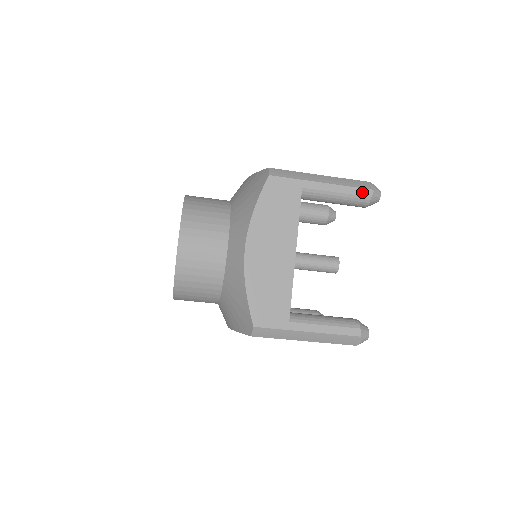
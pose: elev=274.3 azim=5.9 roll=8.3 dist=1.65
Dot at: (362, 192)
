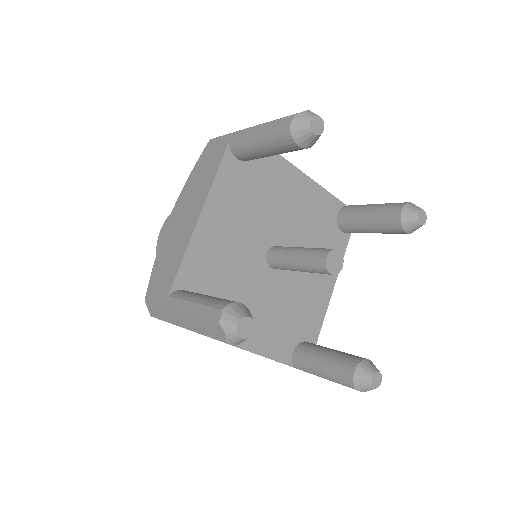
Dot at: (282, 123)
